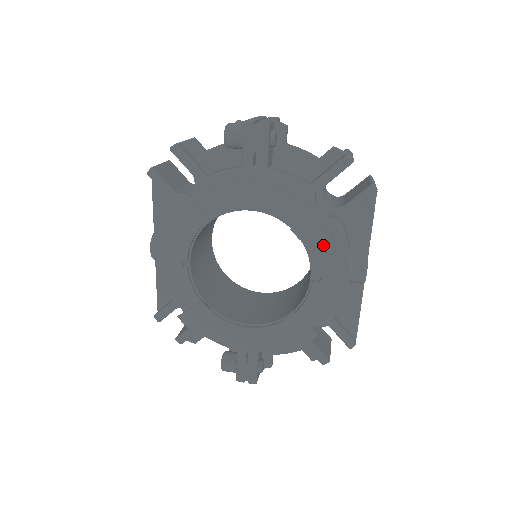
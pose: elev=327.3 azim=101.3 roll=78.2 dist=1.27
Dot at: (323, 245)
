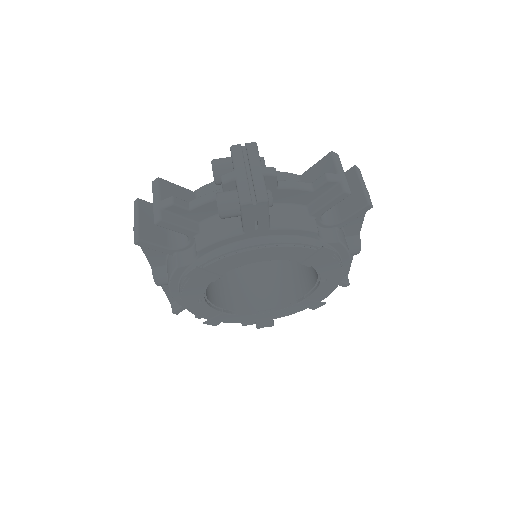
Dot at: (330, 264)
